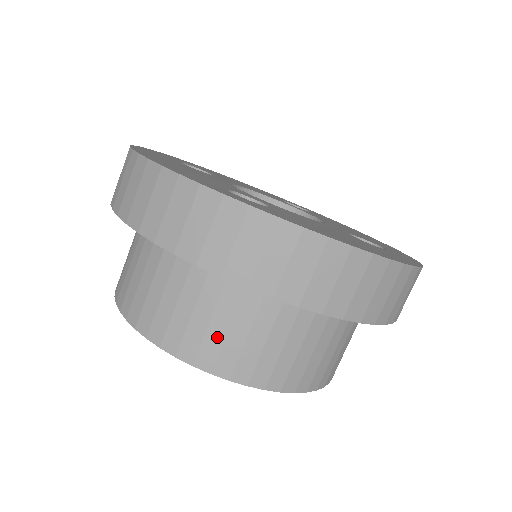
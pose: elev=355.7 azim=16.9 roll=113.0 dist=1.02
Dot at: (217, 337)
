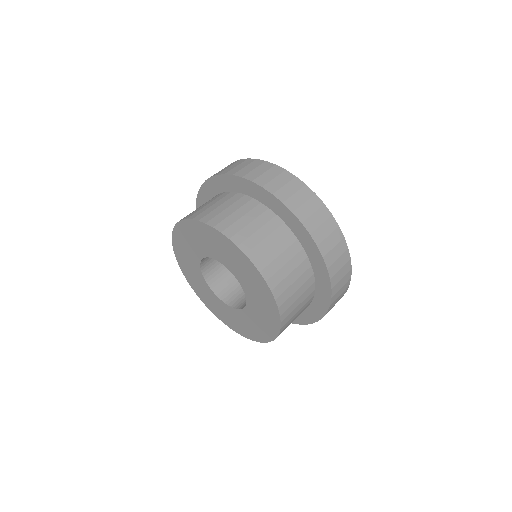
Dot at: (241, 225)
